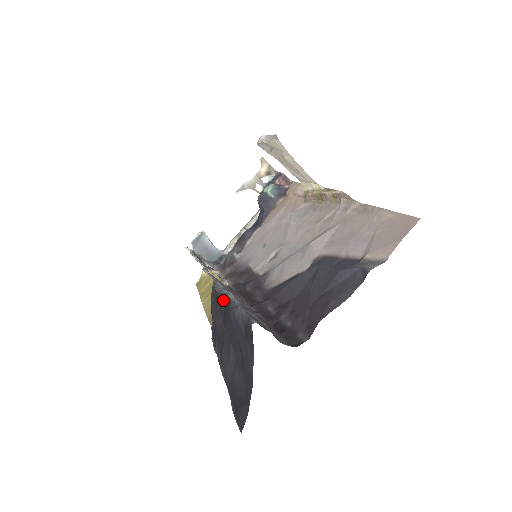
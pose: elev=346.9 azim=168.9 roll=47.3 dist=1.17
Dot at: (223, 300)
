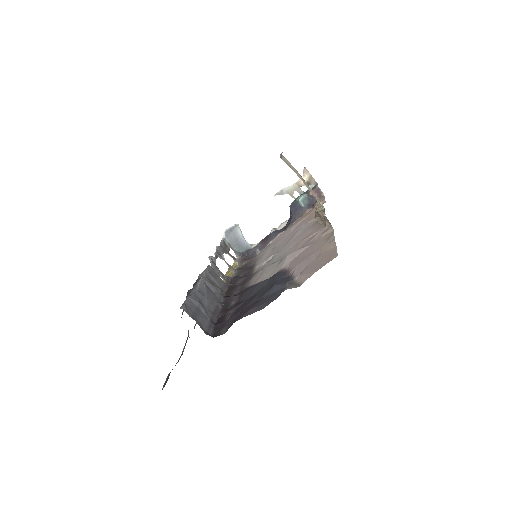
Dot at: (193, 286)
